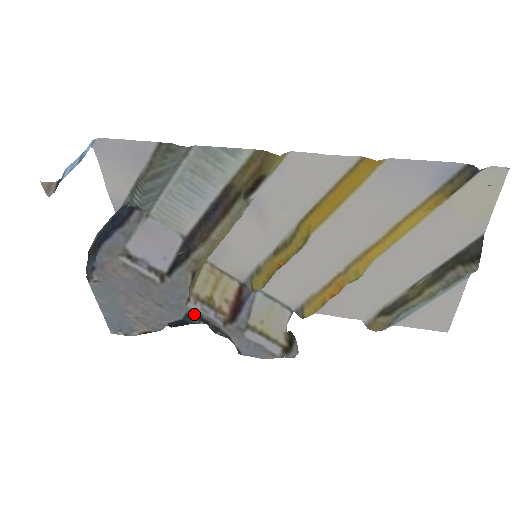
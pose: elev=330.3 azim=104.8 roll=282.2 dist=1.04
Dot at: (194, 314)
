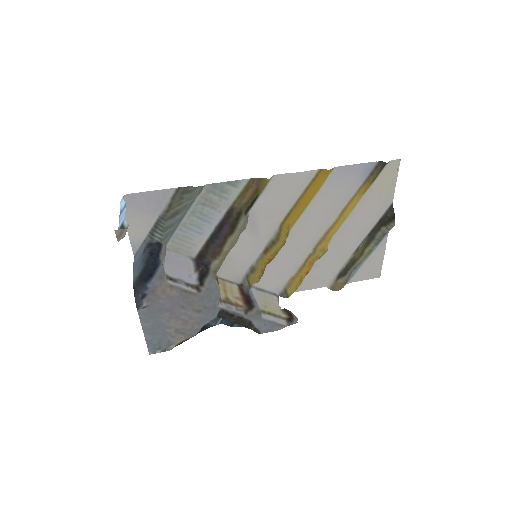
Dot at: (223, 311)
